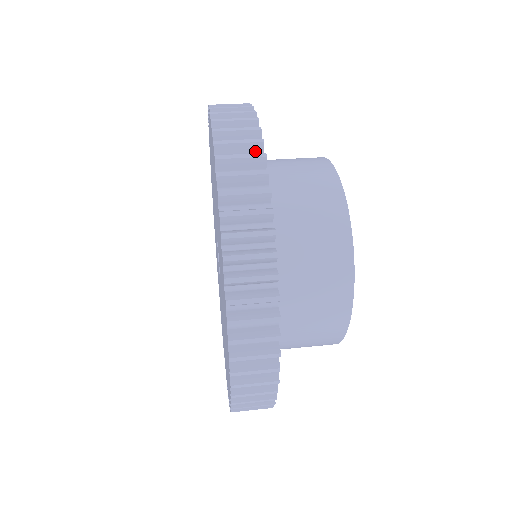
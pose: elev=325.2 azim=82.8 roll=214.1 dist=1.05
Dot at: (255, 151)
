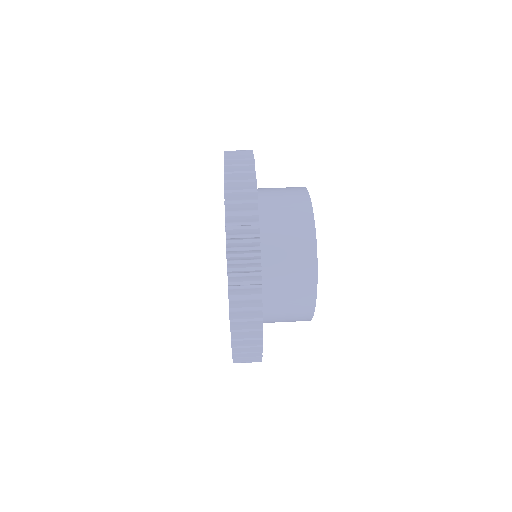
Dot at: occluded
